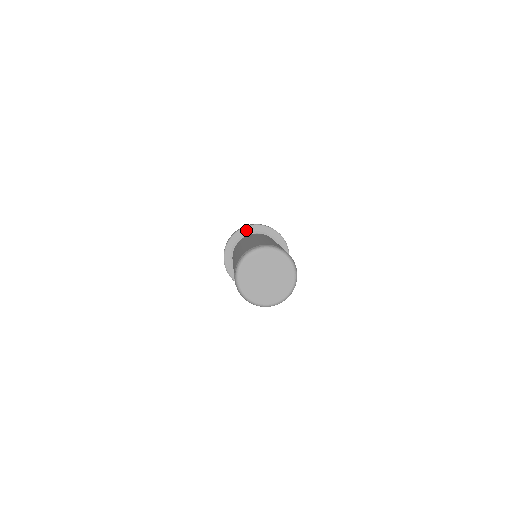
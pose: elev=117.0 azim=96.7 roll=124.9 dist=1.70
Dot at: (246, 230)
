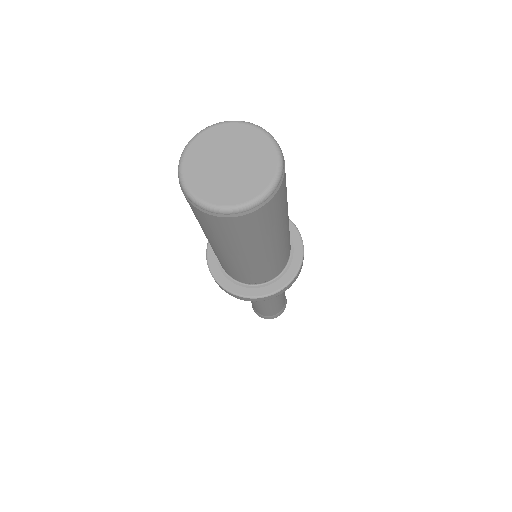
Dot at: occluded
